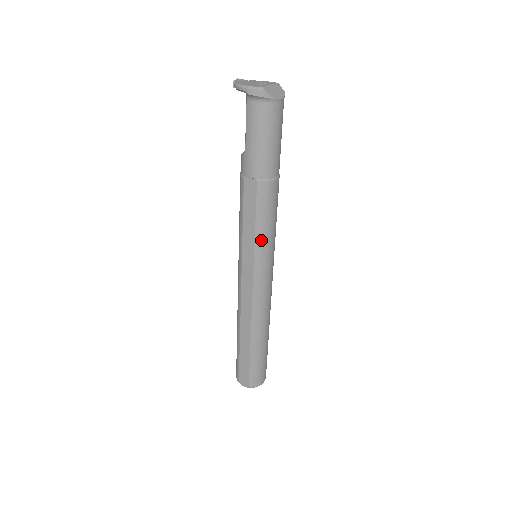
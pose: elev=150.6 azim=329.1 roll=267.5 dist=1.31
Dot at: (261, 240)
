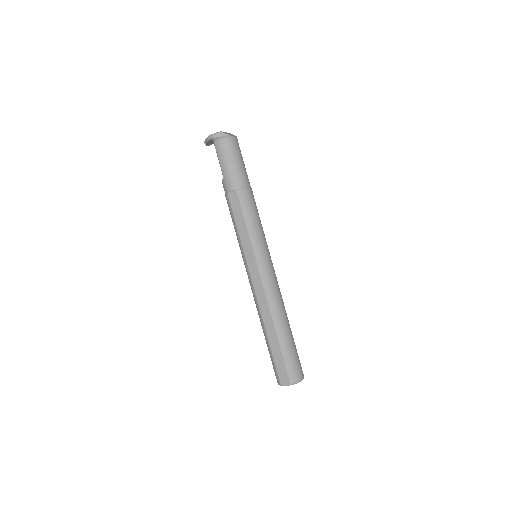
Dot at: (253, 234)
